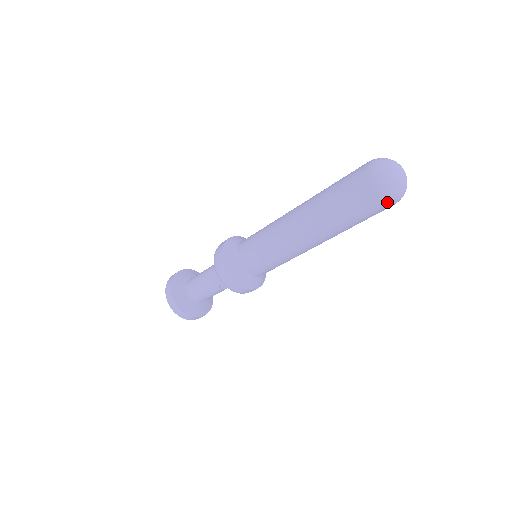
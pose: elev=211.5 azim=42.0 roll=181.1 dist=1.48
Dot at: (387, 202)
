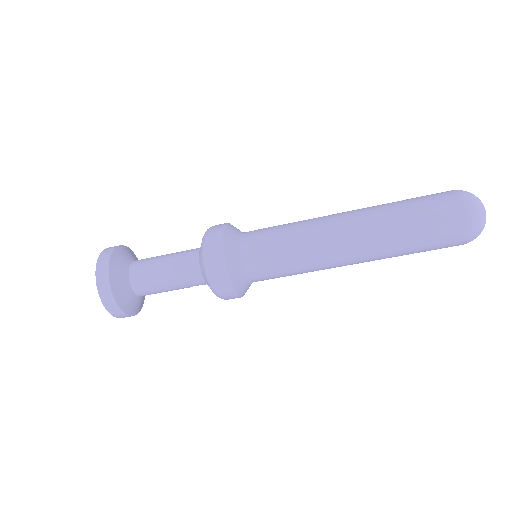
Dot at: (462, 244)
